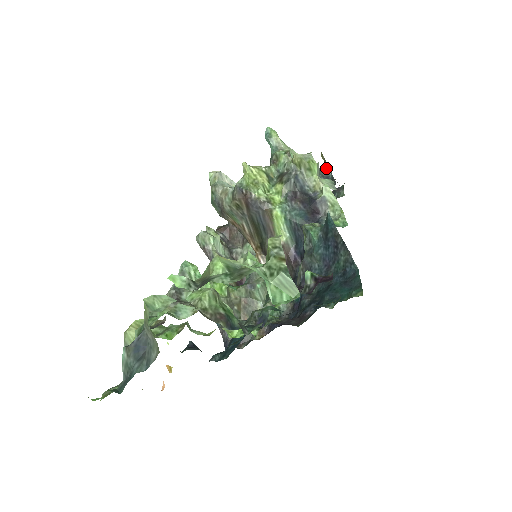
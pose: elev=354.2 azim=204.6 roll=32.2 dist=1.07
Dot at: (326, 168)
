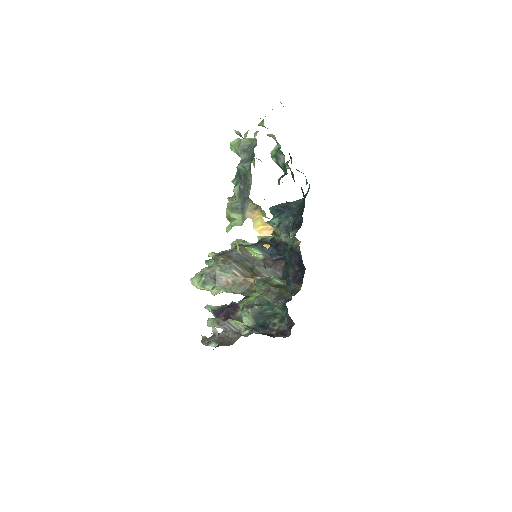
Dot at: occluded
